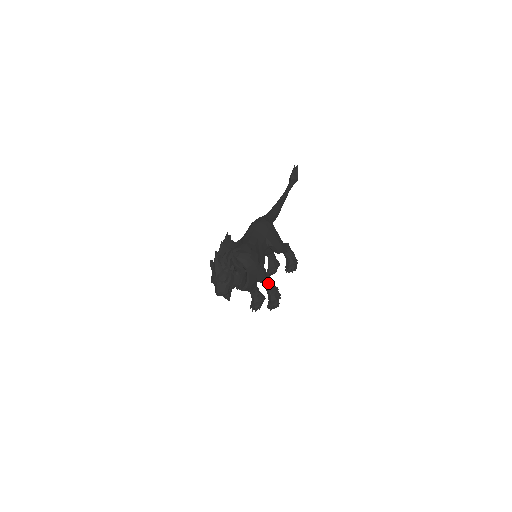
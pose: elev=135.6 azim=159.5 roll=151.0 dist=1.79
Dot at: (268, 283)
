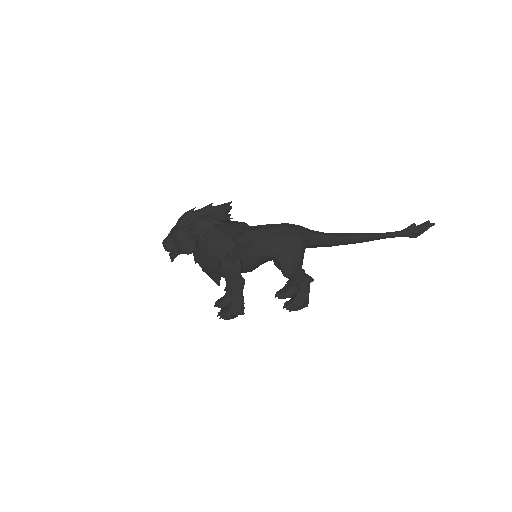
Dot at: (234, 288)
